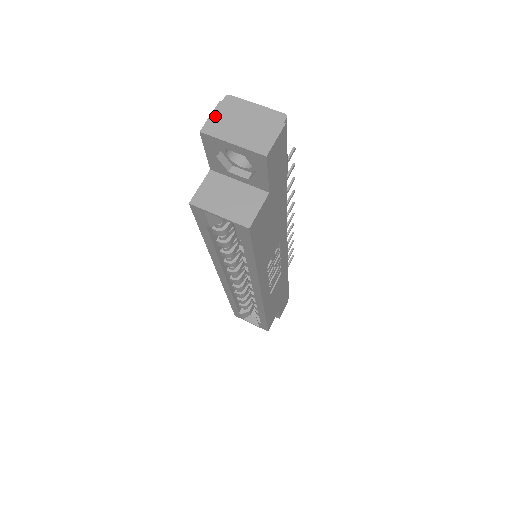
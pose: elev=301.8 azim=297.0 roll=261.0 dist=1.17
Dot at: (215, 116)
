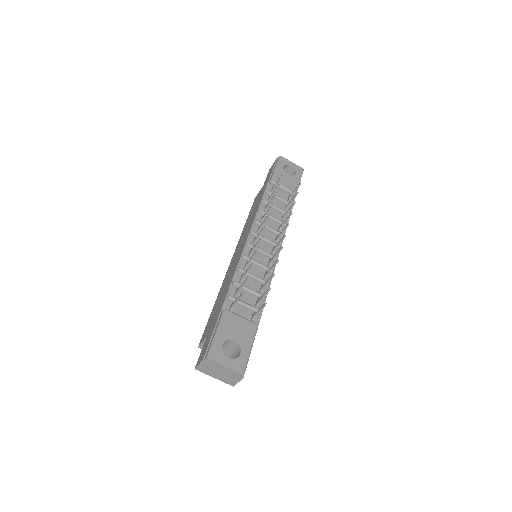
Dot at: (202, 366)
